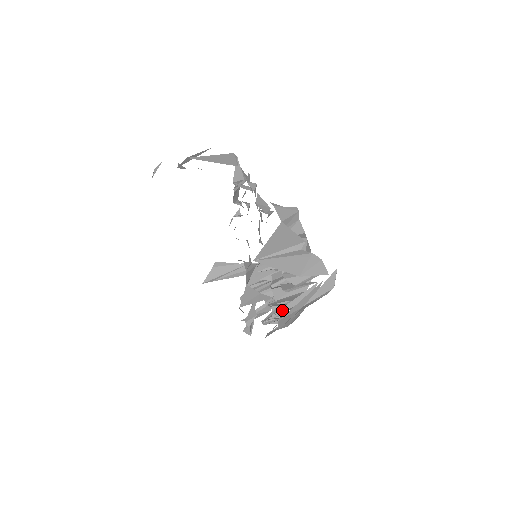
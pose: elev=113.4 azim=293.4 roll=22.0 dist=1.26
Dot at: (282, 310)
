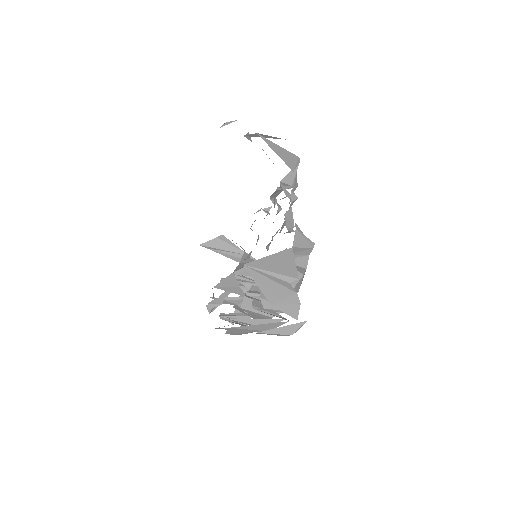
Dot at: (239, 320)
